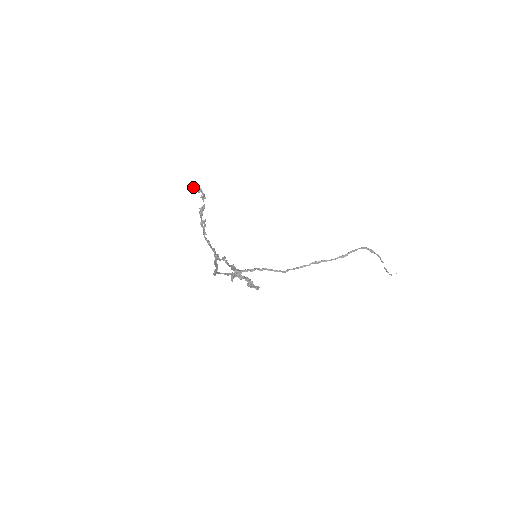
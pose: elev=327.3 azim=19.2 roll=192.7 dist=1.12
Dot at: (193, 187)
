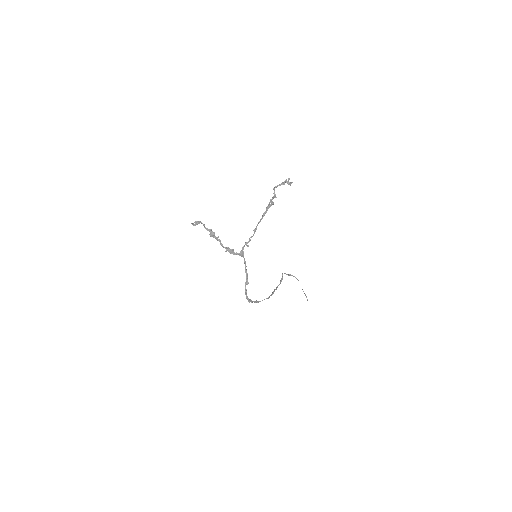
Dot at: (195, 224)
